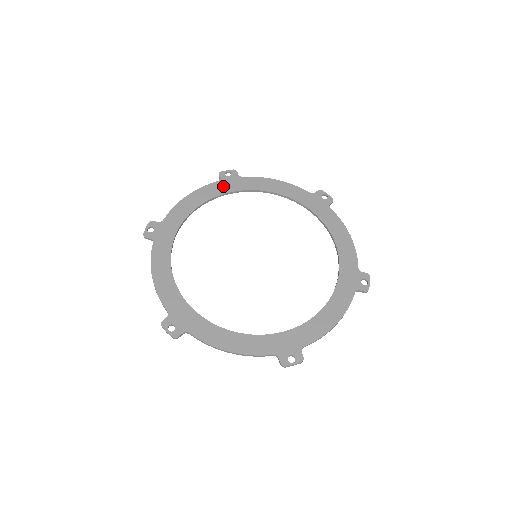
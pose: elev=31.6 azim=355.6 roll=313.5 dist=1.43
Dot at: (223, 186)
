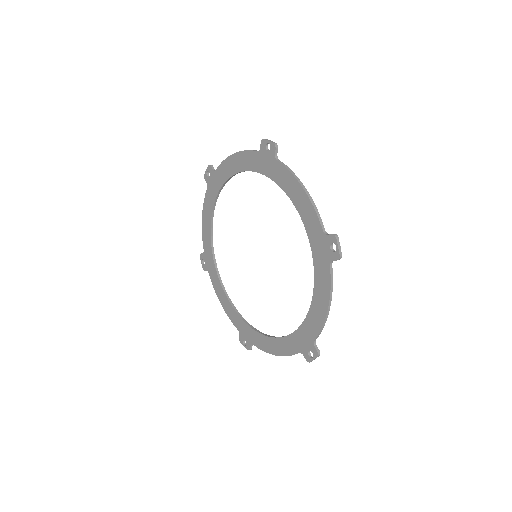
Dot at: (211, 191)
